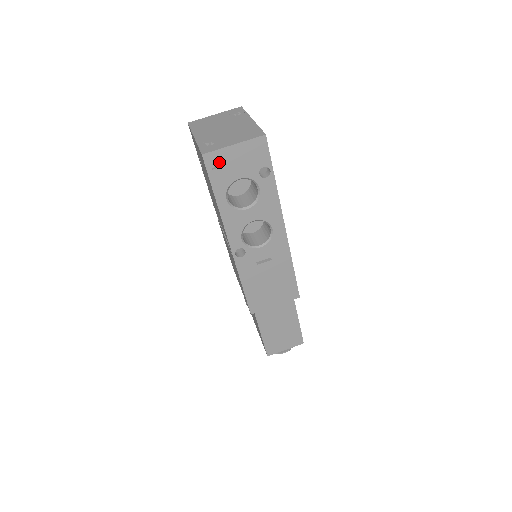
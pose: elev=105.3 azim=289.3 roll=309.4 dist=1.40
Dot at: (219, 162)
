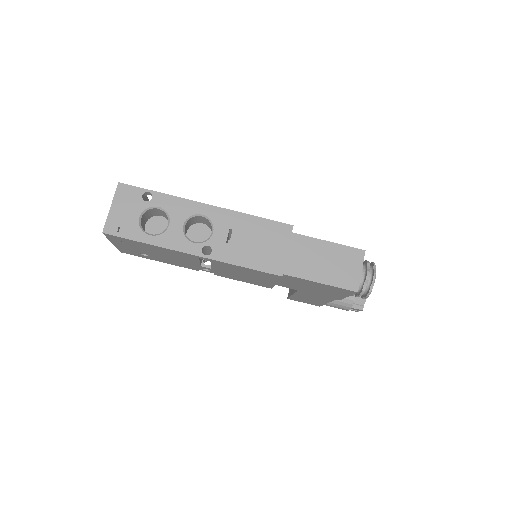
Dot at: (116, 224)
